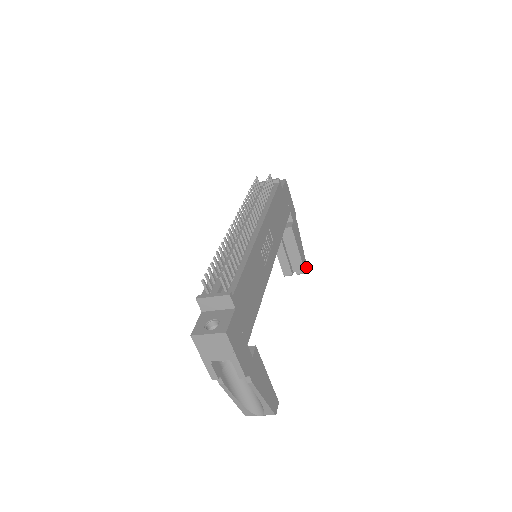
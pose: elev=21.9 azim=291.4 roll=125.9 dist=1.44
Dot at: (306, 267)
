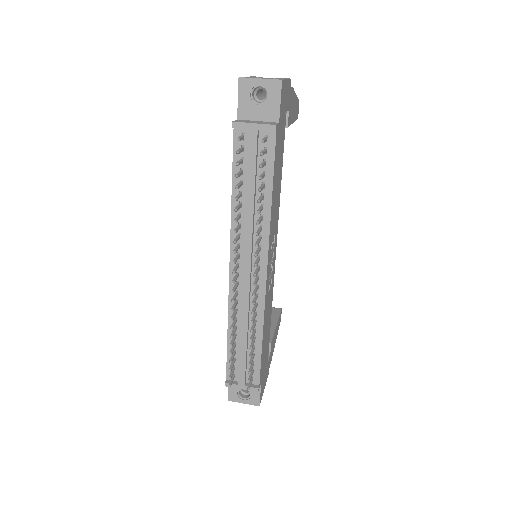
Dot at: (298, 106)
